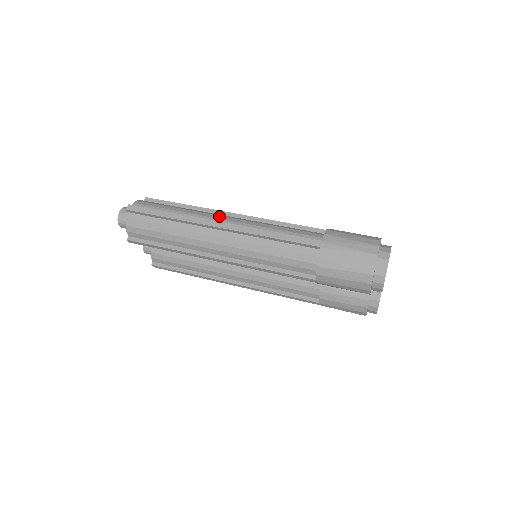
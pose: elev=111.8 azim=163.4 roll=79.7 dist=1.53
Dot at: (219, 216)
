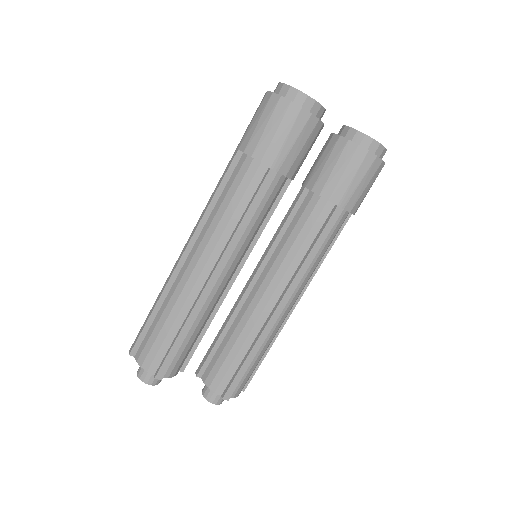
Dot at: occluded
